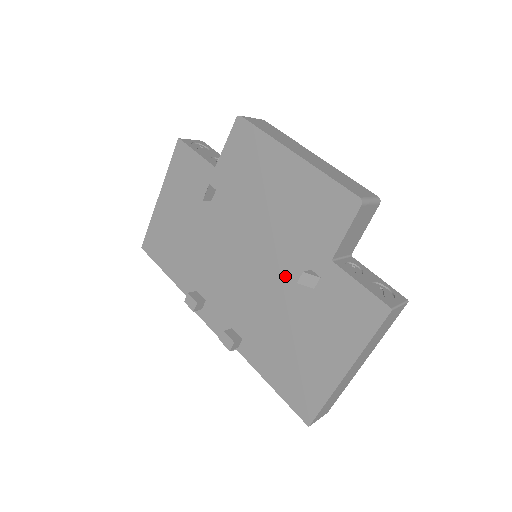
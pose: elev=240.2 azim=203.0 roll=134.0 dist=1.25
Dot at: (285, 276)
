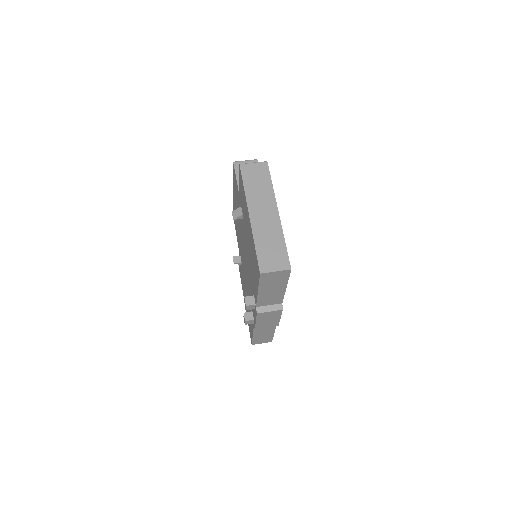
Dot at: (243, 232)
